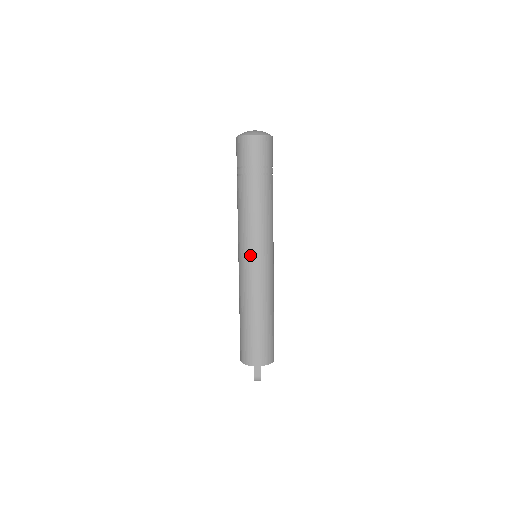
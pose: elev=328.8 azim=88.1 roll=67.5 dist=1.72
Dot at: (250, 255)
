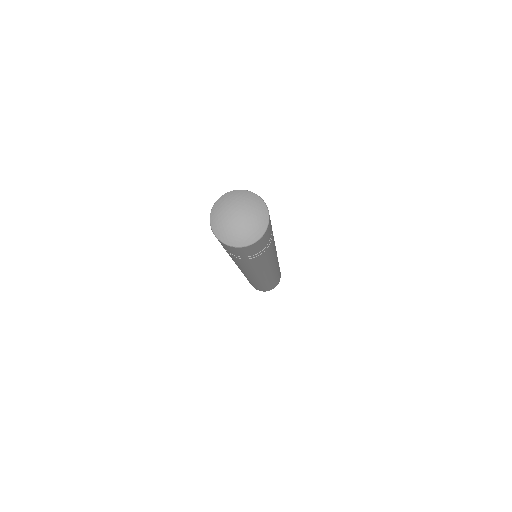
Dot at: (263, 275)
